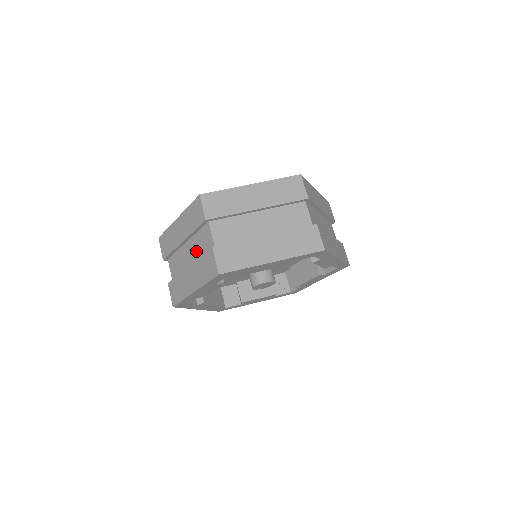
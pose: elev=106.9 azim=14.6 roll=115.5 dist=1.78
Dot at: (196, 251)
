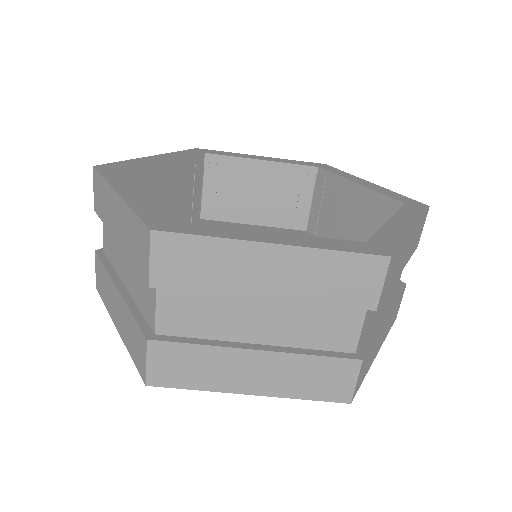
Dot at: (133, 282)
